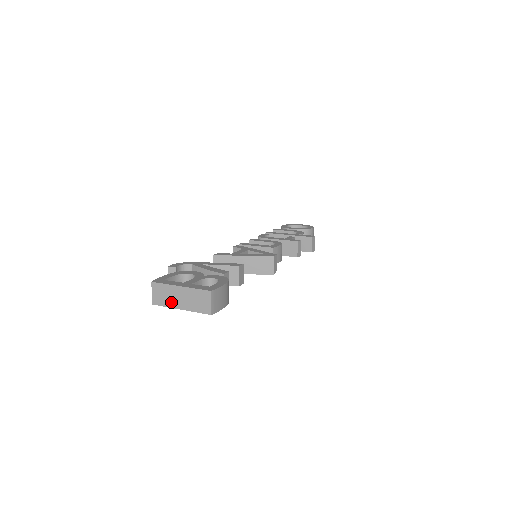
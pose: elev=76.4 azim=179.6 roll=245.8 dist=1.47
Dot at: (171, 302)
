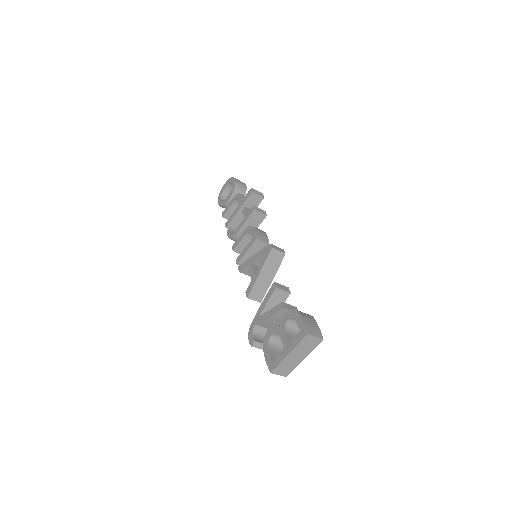
Dot at: (294, 364)
